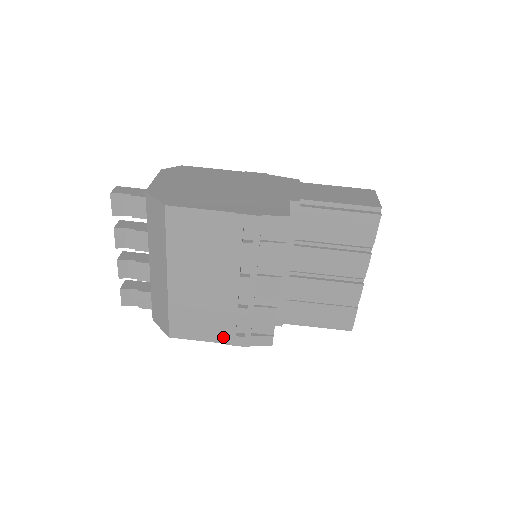
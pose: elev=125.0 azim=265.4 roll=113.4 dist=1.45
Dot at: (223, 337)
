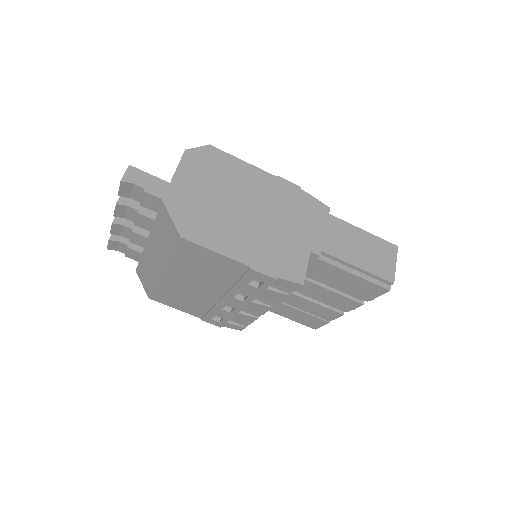
Dot at: (200, 315)
